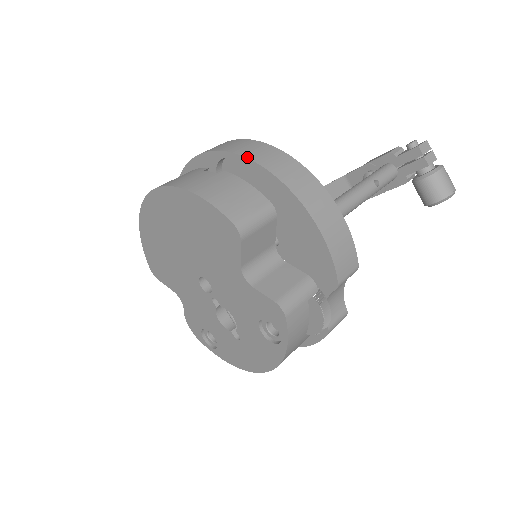
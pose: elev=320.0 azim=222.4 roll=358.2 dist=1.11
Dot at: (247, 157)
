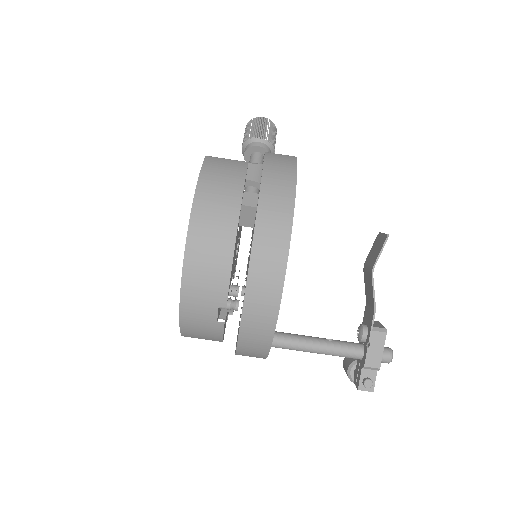
Dot at: (238, 342)
